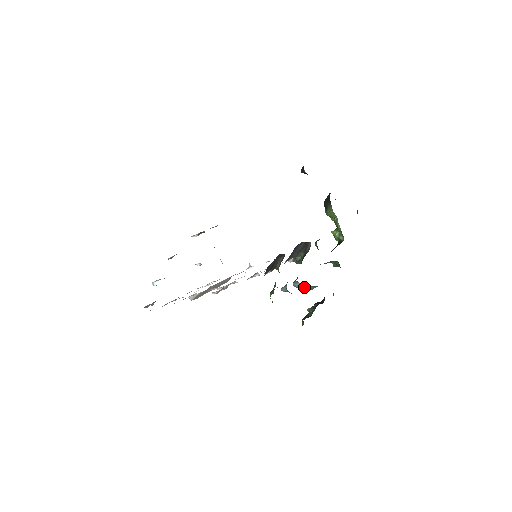
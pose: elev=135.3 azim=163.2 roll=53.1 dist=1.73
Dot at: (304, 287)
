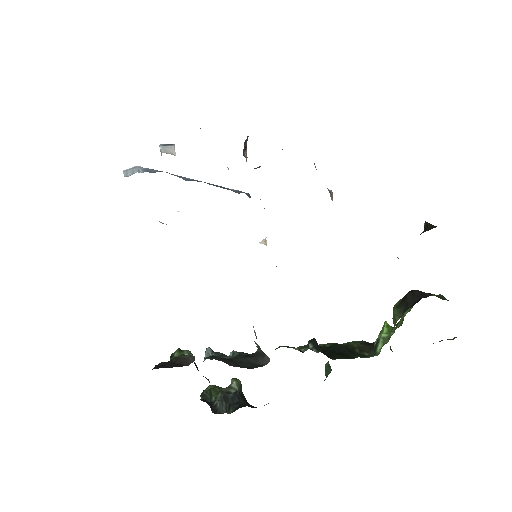
Dot at: occluded
